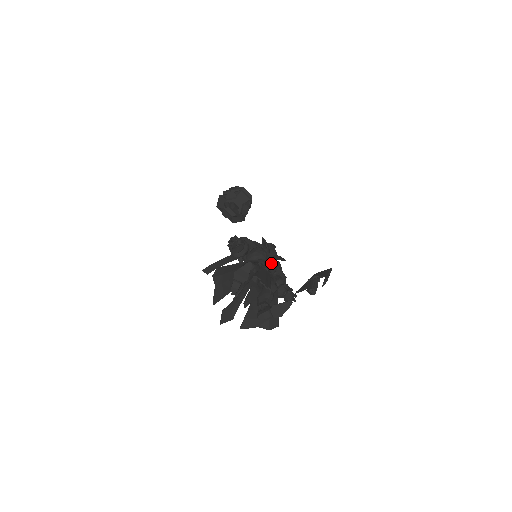
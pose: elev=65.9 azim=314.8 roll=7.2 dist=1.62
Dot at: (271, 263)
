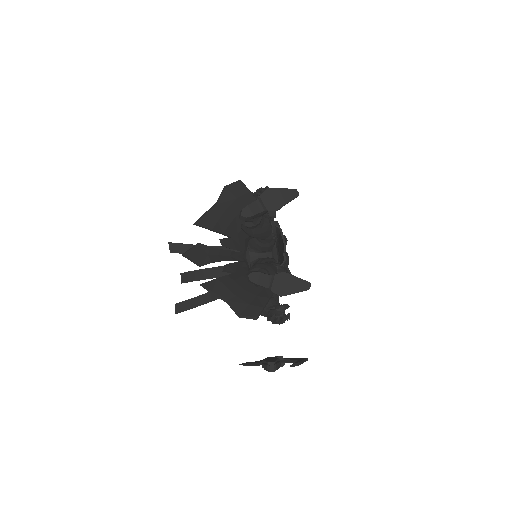
Dot at: occluded
